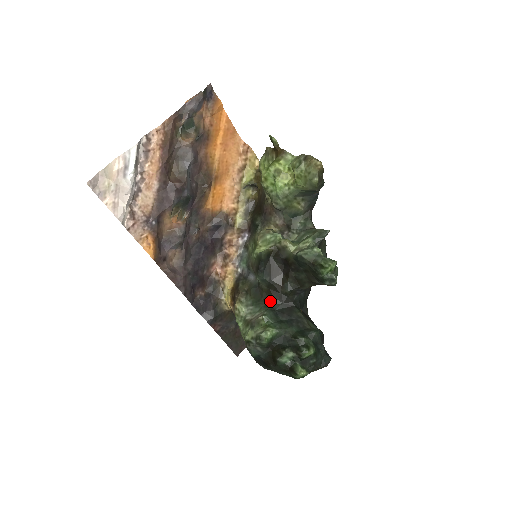
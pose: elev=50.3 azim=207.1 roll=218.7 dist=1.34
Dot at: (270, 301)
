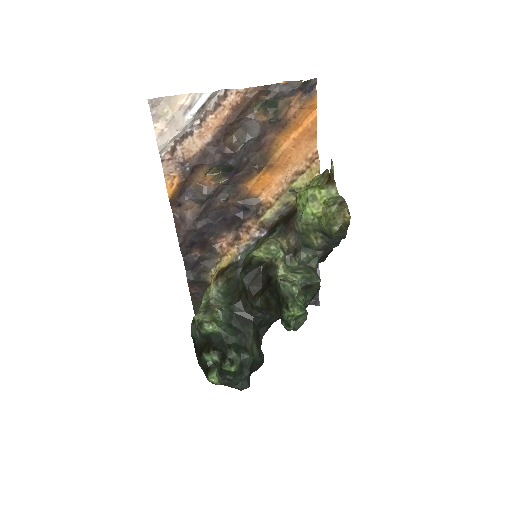
Dot at: (236, 302)
